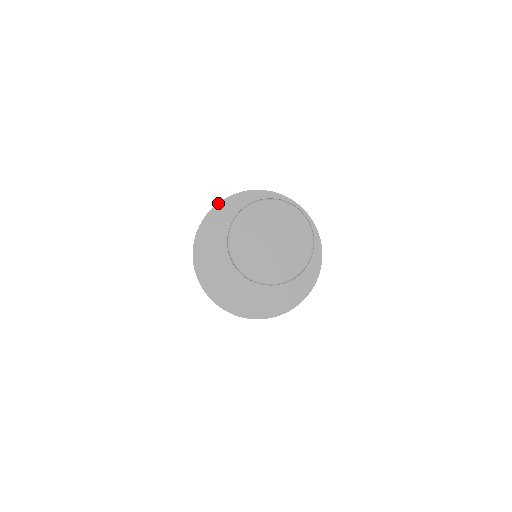
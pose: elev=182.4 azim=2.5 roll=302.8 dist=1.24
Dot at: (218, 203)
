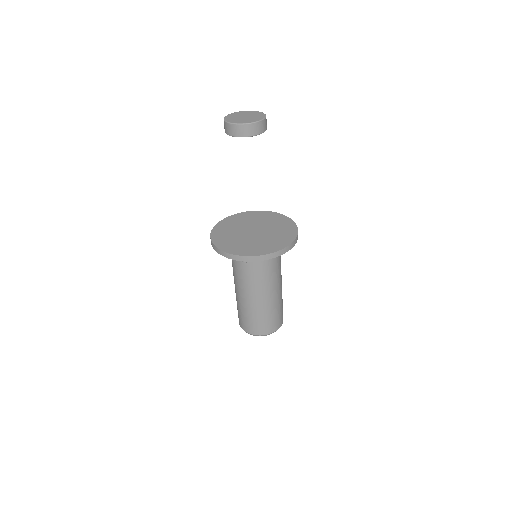
Dot at: (214, 226)
